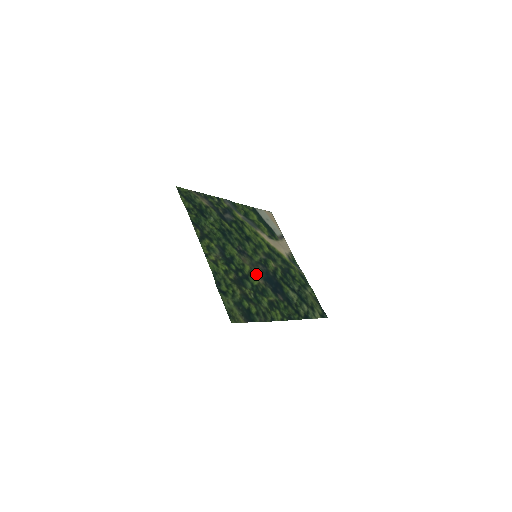
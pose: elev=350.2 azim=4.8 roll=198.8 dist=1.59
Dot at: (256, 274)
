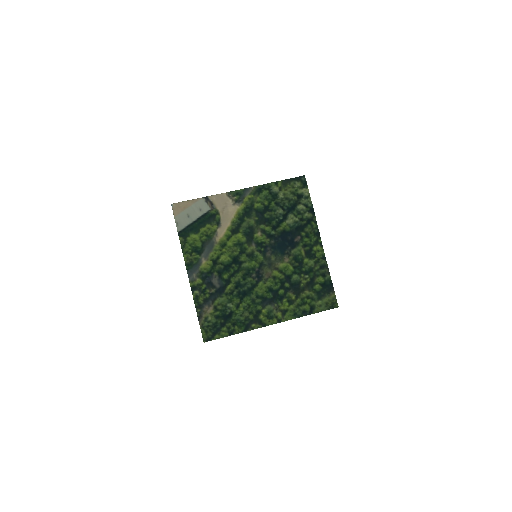
Dot at: (280, 264)
